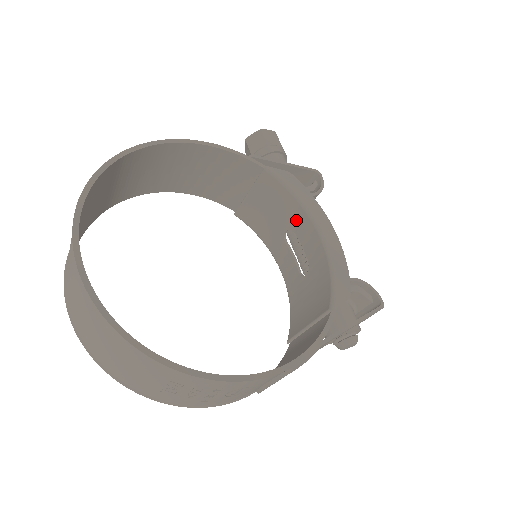
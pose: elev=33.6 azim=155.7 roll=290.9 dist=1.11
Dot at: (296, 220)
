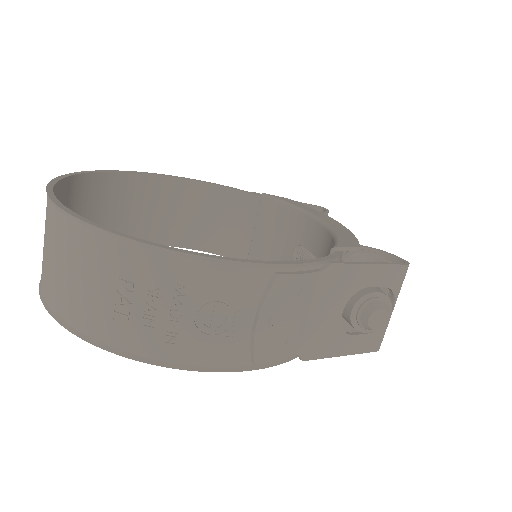
Dot at: (300, 230)
